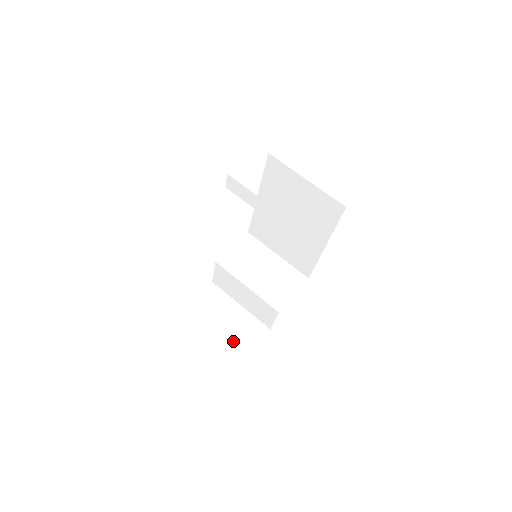
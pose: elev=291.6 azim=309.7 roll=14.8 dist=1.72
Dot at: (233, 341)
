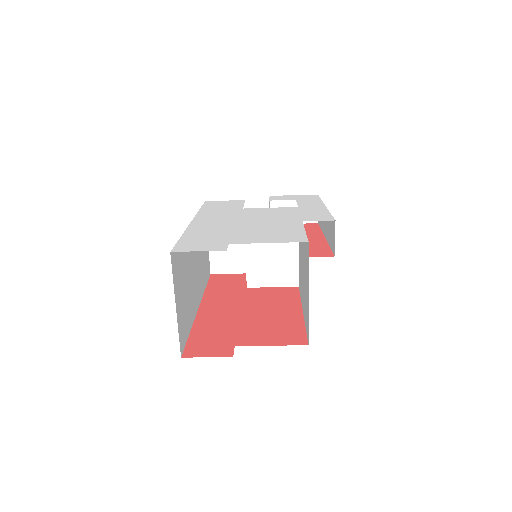
Dot at: (214, 256)
